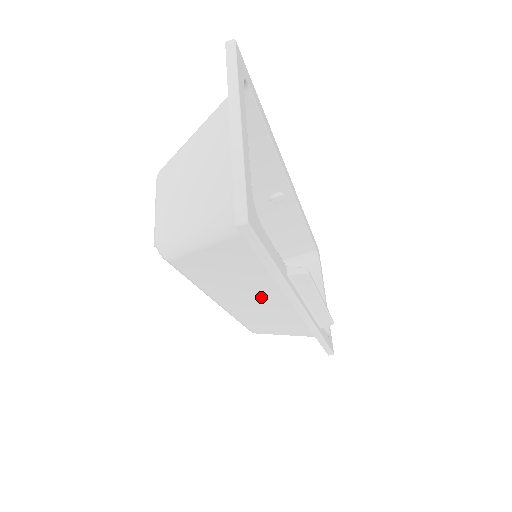
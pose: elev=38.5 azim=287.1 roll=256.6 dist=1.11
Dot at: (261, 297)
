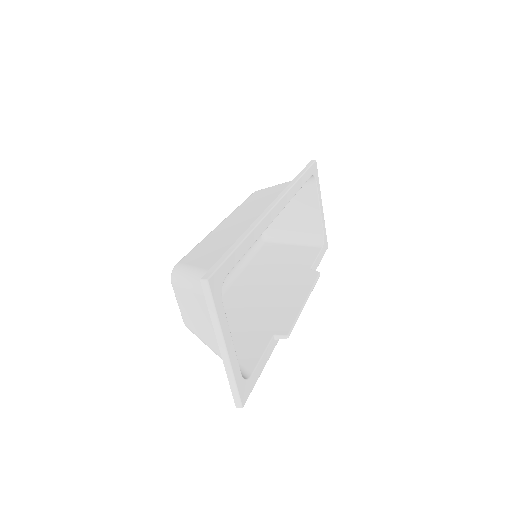
Dot at: (263, 295)
